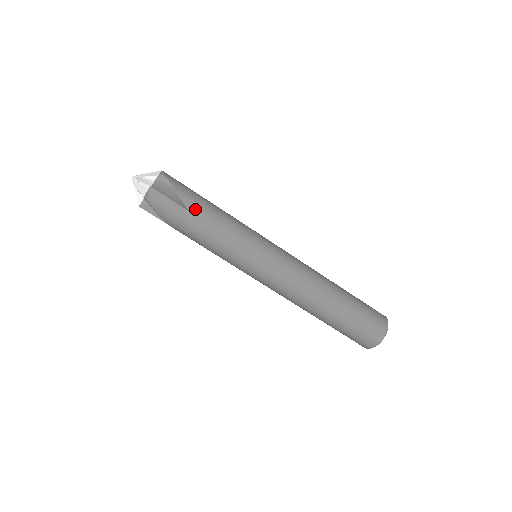
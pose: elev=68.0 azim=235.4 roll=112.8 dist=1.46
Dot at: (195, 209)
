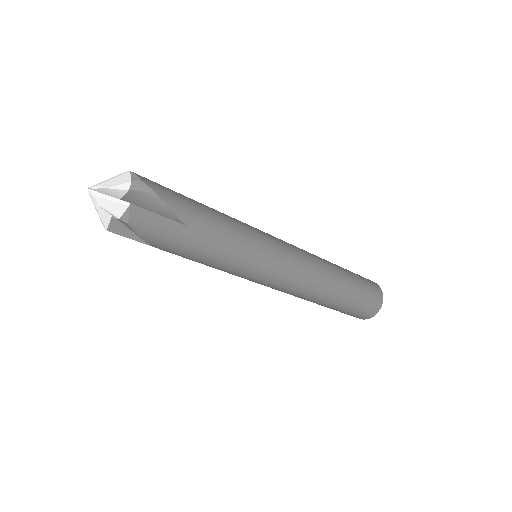
Dot at: (193, 221)
